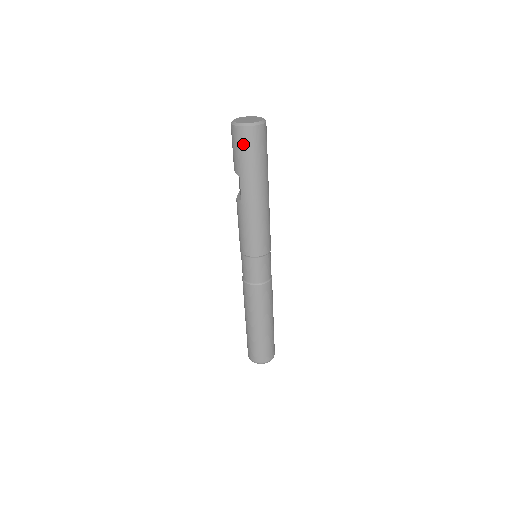
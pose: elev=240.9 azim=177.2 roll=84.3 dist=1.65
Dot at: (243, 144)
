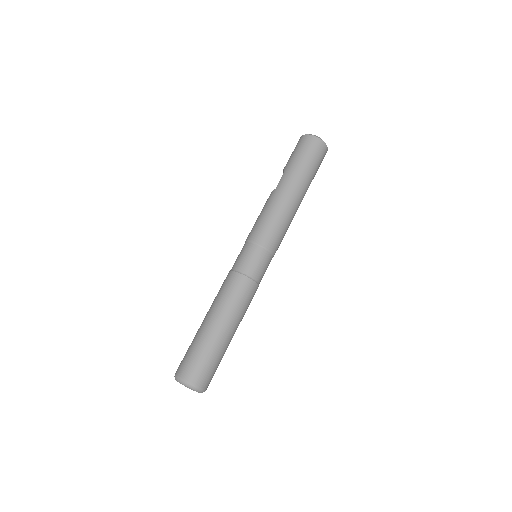
Dot at: (302, 146)
